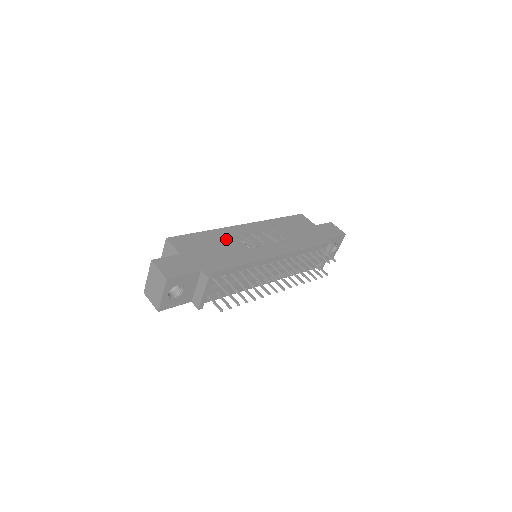
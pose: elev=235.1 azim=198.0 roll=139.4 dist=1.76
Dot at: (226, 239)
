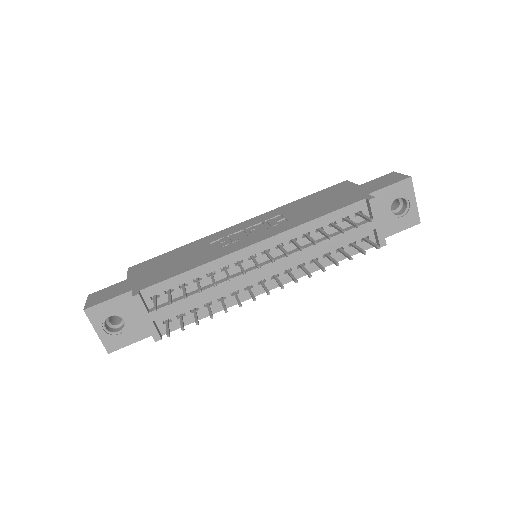
Dot at: (199, 247)
